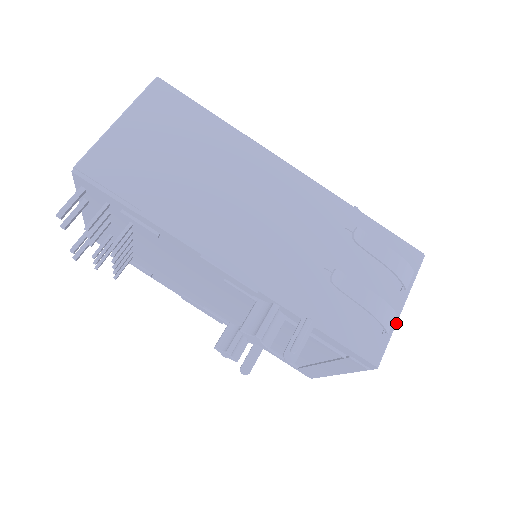
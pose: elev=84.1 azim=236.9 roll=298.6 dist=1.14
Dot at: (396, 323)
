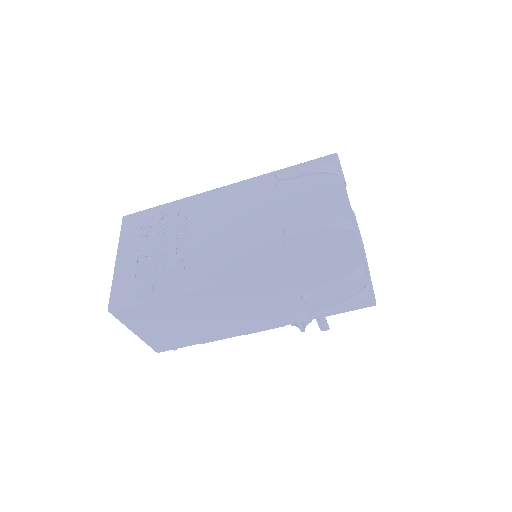
Dot at: (371, 286)
